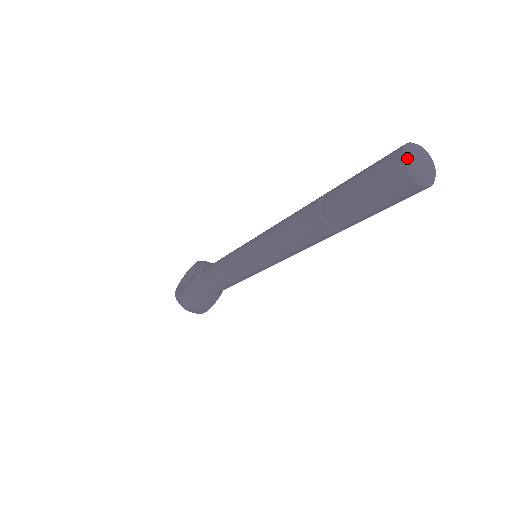
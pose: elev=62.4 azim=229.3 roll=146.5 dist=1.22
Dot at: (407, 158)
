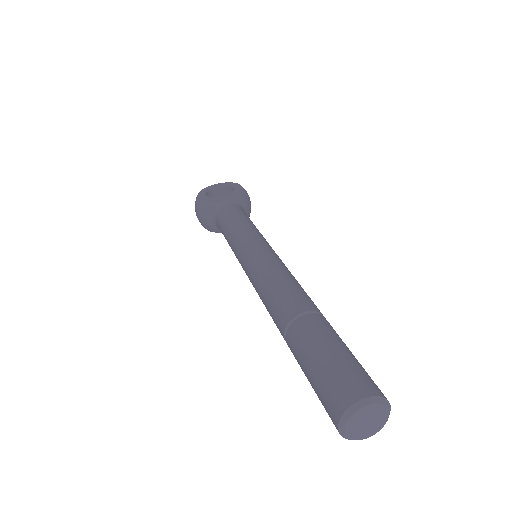
Dot at: (354, 411)
